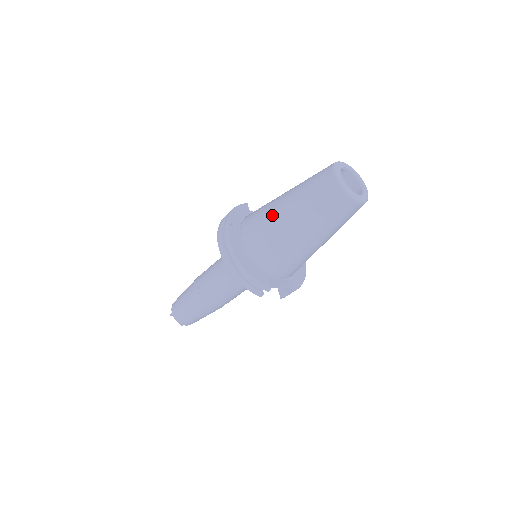
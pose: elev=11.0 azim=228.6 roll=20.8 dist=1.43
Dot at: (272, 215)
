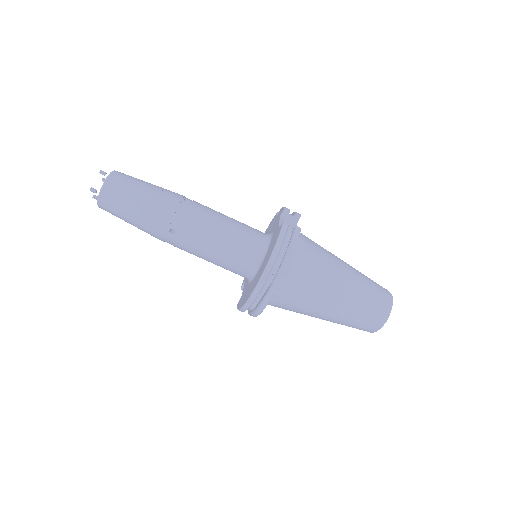
Dot at: (319, 300)
